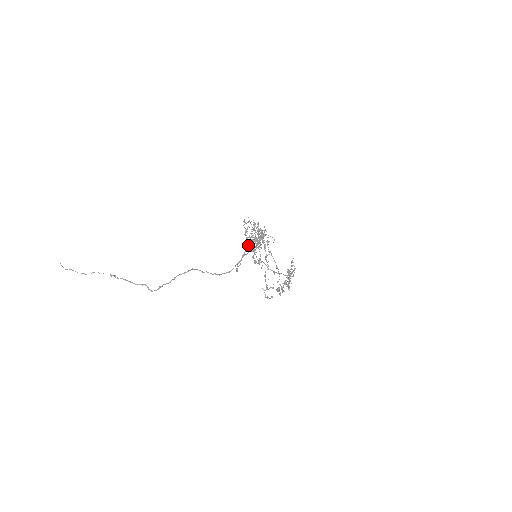
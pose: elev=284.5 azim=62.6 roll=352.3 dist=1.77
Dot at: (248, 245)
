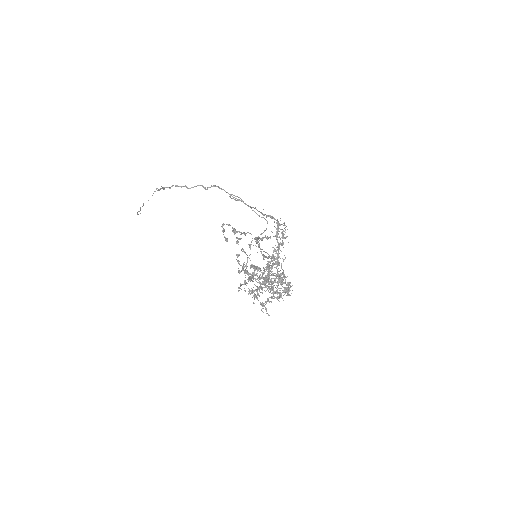
Dot at: occluded
